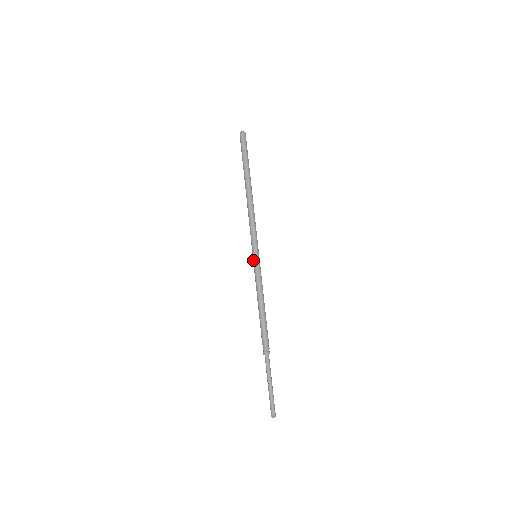
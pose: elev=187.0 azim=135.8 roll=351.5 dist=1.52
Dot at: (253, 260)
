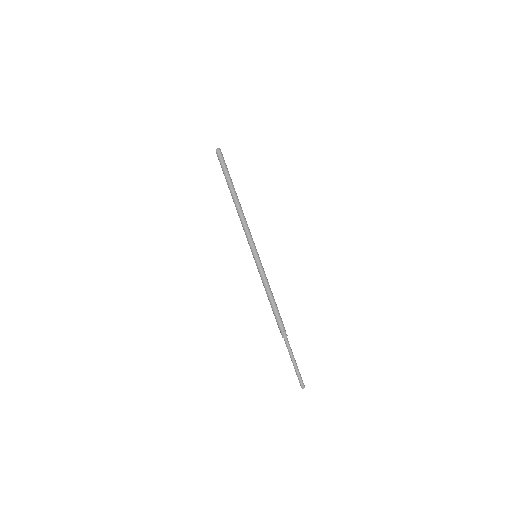
Dot at: (255, 260)
